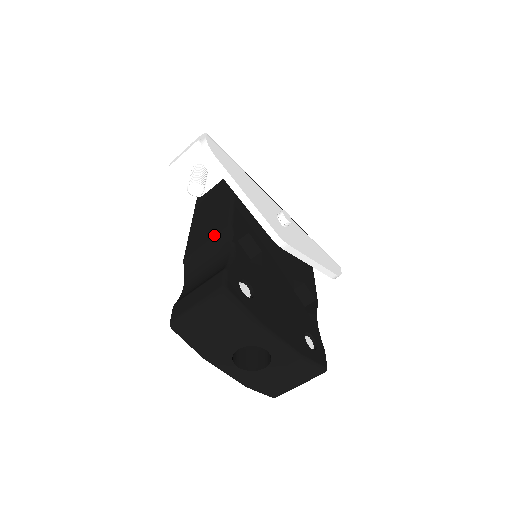
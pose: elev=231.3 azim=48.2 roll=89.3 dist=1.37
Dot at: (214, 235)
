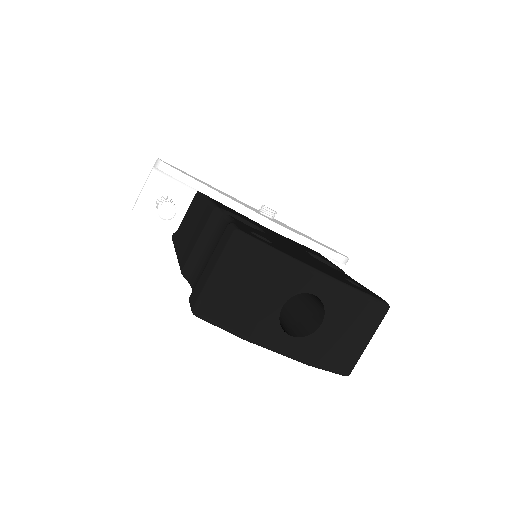
Dot at: (203, 227)
